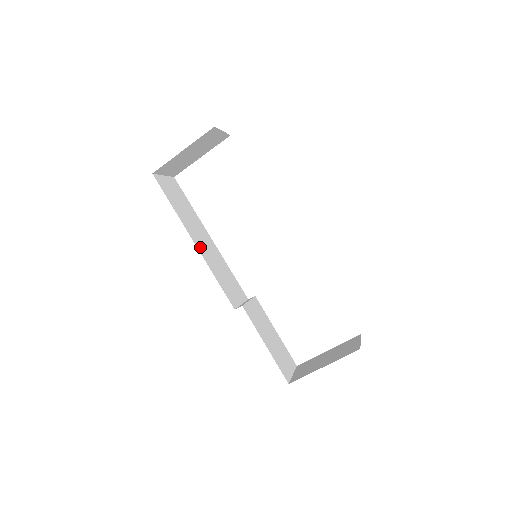
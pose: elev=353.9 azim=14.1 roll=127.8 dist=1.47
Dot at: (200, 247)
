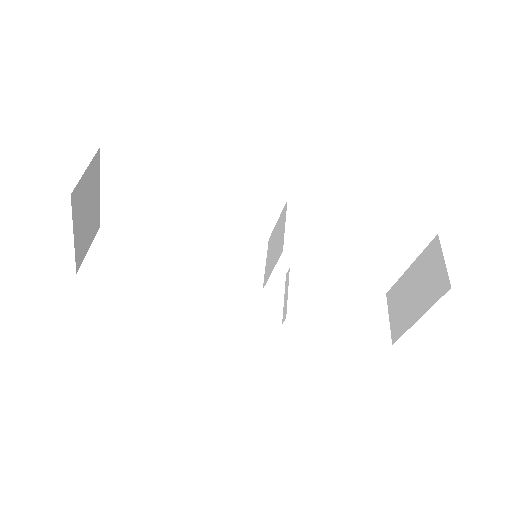
Dot at: (194, 294)
